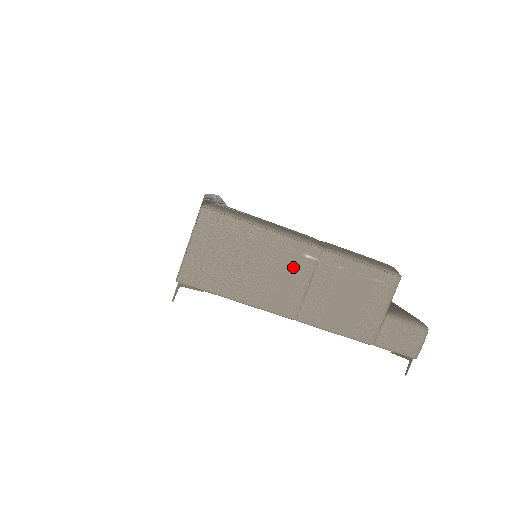
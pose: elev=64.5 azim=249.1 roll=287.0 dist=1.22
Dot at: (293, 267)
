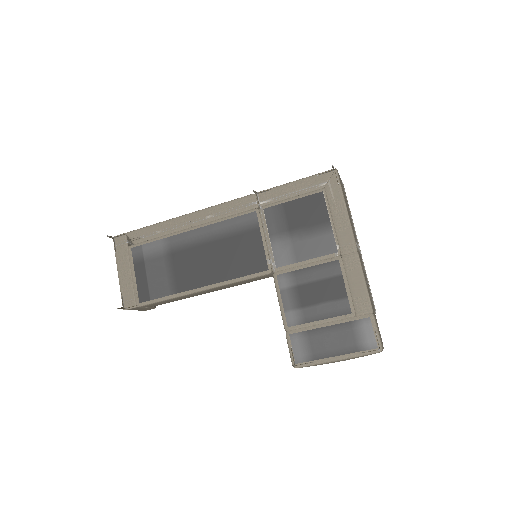
Dot at: (357, 241)
